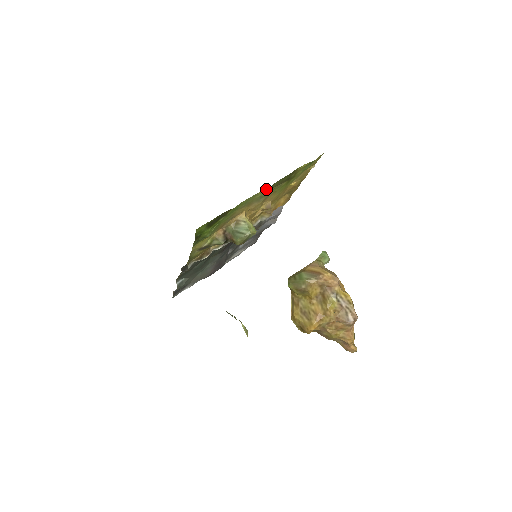
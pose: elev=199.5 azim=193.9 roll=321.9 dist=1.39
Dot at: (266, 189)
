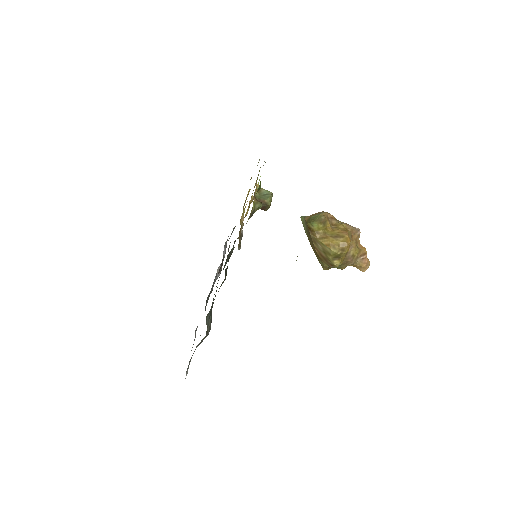
Dot at: occluded
